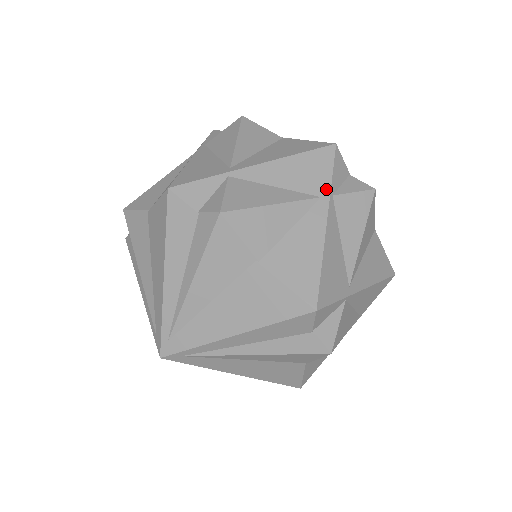
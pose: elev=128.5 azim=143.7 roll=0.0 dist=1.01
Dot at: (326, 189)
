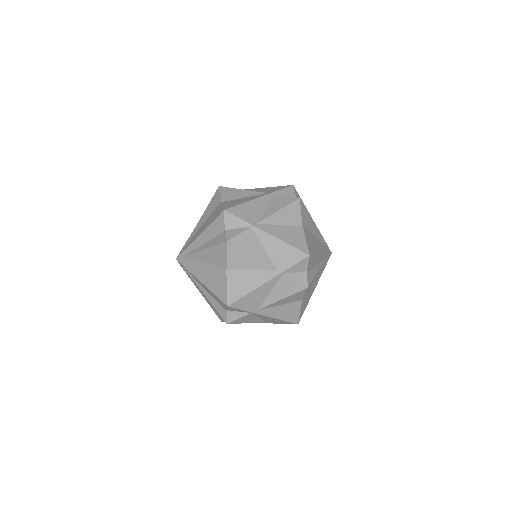
Dot at: (272, 192)
